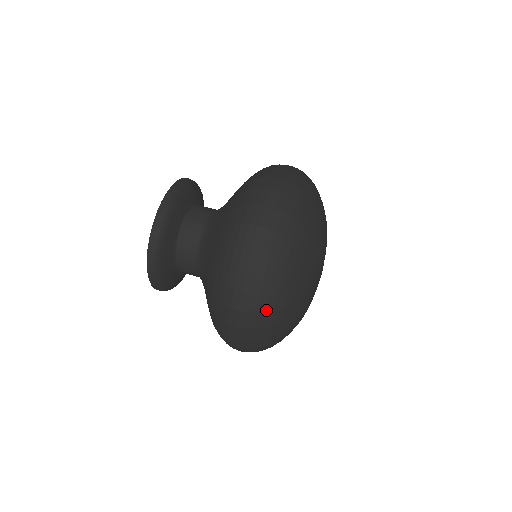
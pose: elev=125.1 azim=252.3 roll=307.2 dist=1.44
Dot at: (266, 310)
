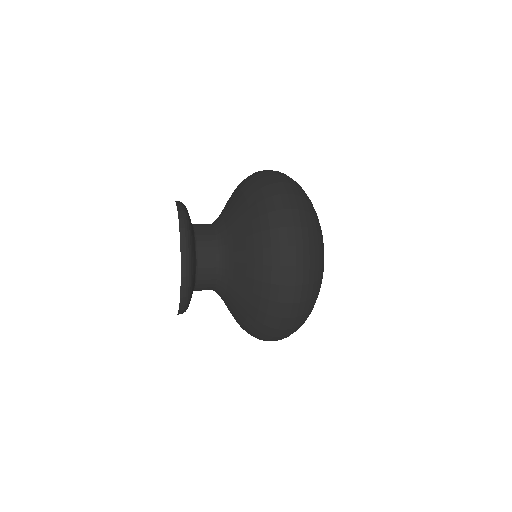
Dot at: occluded
